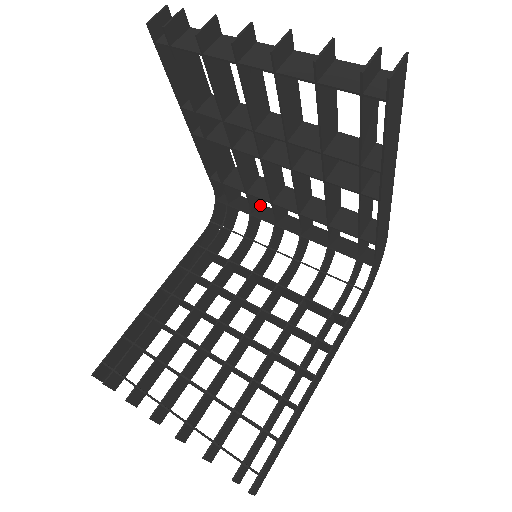
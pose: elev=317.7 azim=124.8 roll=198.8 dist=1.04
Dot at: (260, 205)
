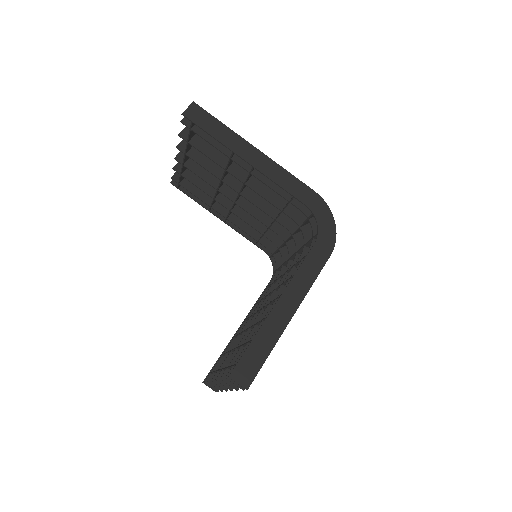
Dot at: occluded
